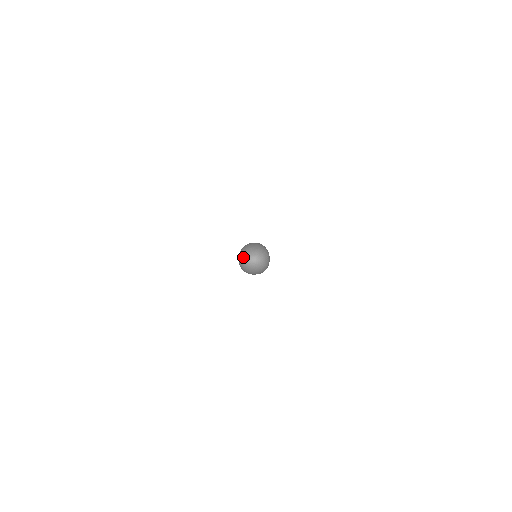
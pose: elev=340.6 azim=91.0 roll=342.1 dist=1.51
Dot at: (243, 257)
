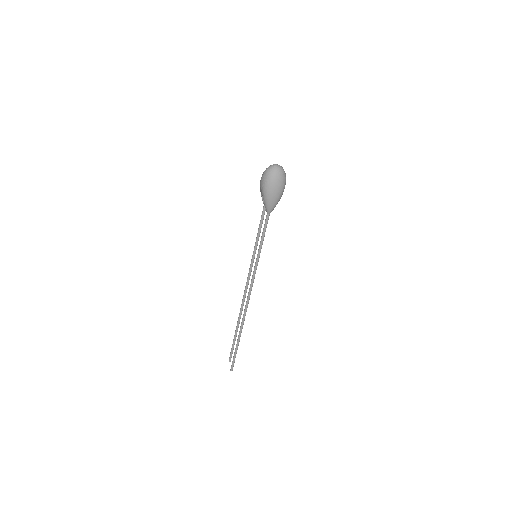
Dot at: (268, 167)
